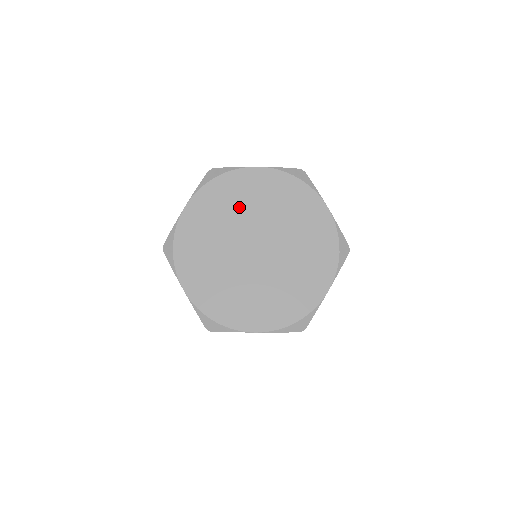
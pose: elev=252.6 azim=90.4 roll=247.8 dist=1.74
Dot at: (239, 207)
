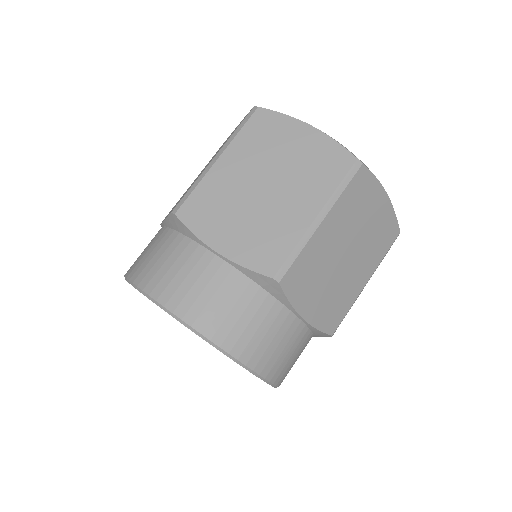
Dot at: occluded
